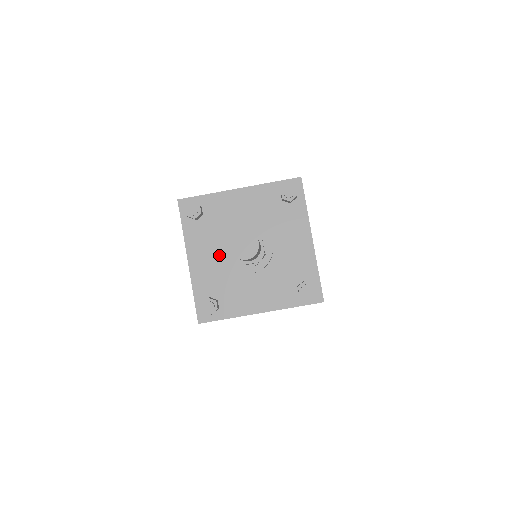
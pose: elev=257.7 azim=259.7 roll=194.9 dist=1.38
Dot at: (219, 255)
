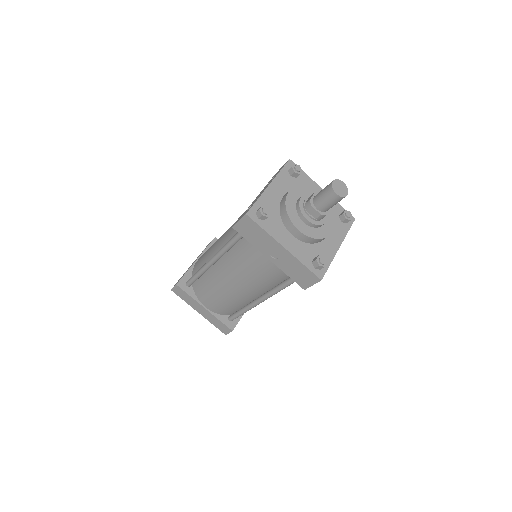
Dot at: (294, 197)
